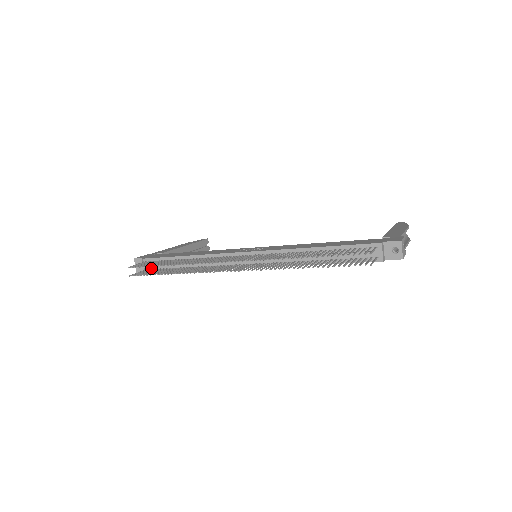
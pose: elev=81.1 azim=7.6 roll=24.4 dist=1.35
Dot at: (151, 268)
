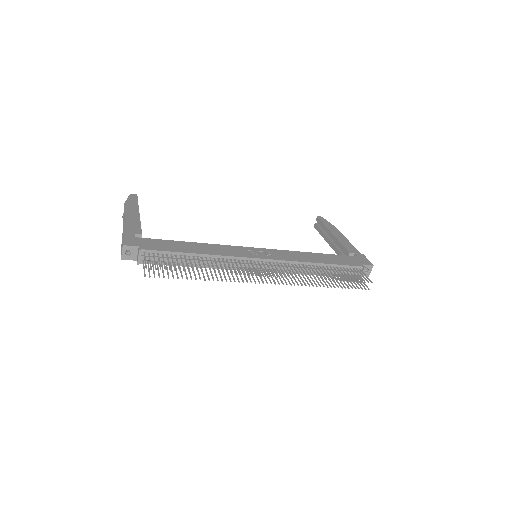
Dot at: occluded
